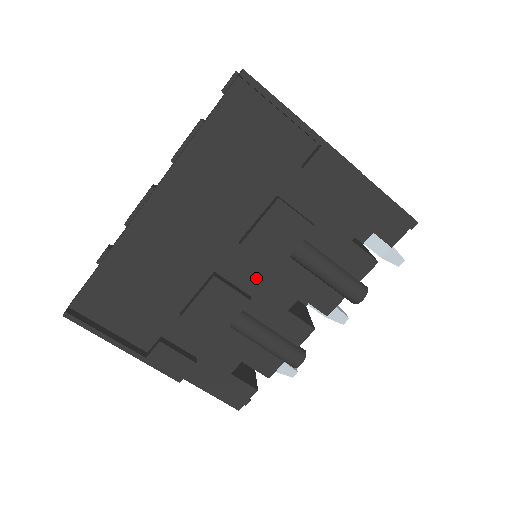
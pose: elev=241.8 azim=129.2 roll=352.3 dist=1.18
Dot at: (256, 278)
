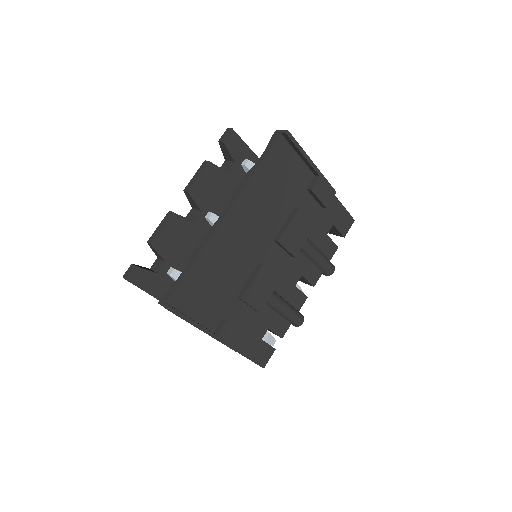
Dot at: (280, 265)
